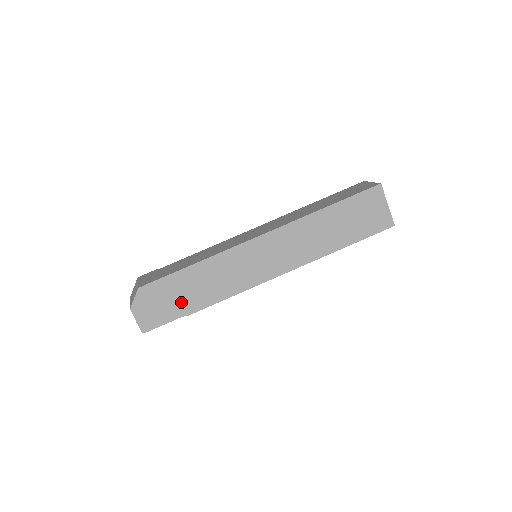
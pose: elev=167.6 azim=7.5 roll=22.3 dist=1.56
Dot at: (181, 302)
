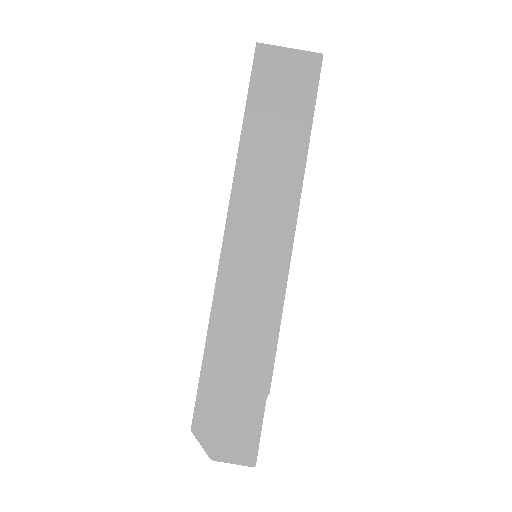
Dot at: (245, 388)
